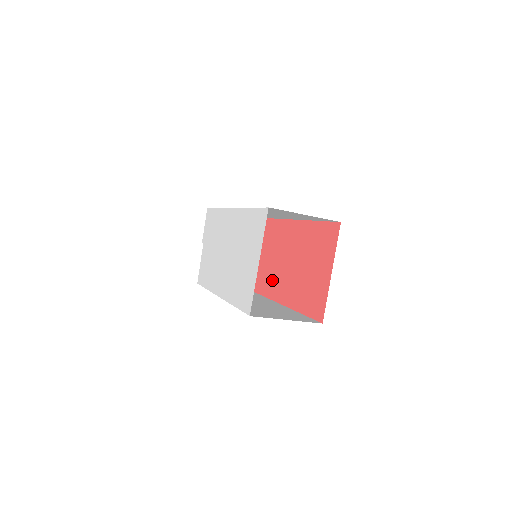
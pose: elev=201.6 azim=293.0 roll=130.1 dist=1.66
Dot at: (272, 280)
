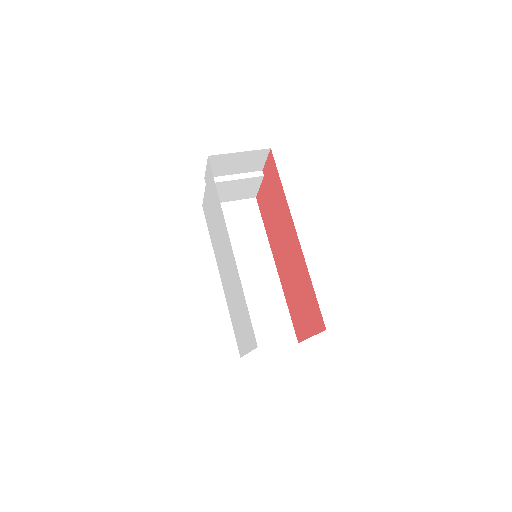
Dot at: (273, 238)
